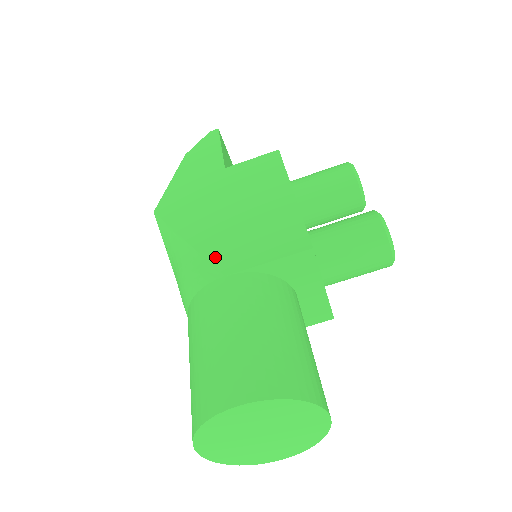
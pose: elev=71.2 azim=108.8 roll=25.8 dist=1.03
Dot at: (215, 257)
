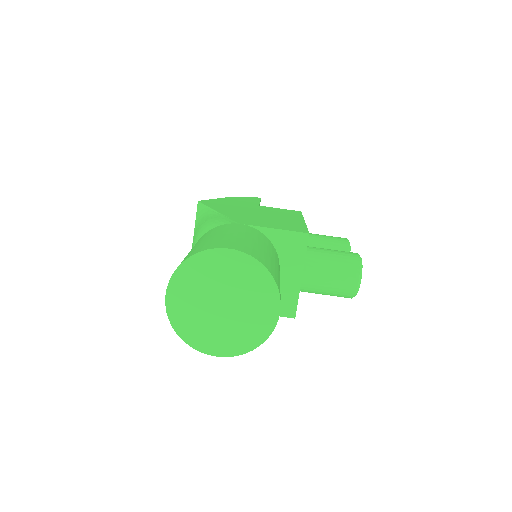
Dot at: (236, 219)
